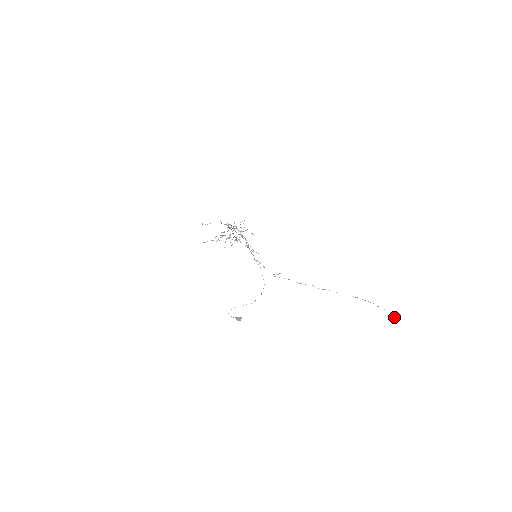
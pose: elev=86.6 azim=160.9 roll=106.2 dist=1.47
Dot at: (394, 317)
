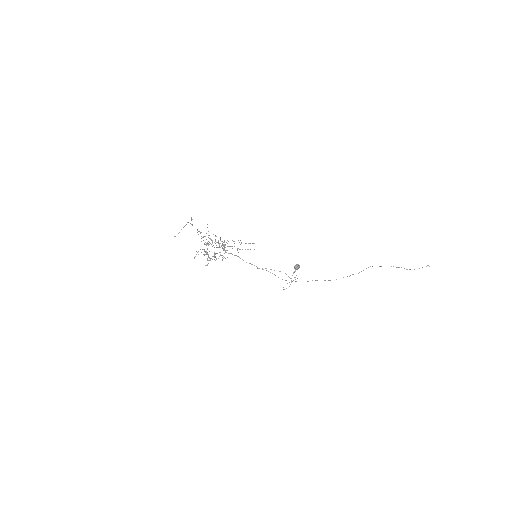
Dot at: occluded
